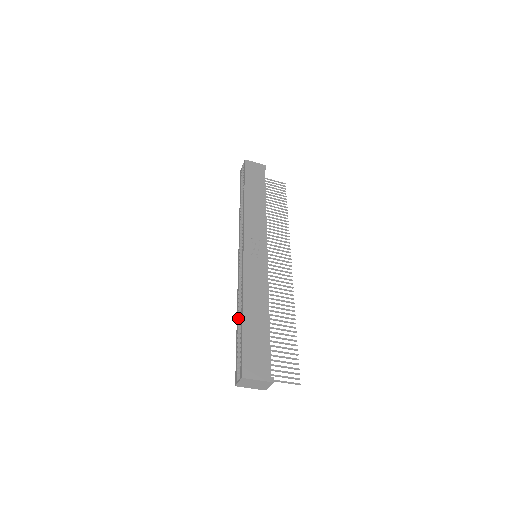
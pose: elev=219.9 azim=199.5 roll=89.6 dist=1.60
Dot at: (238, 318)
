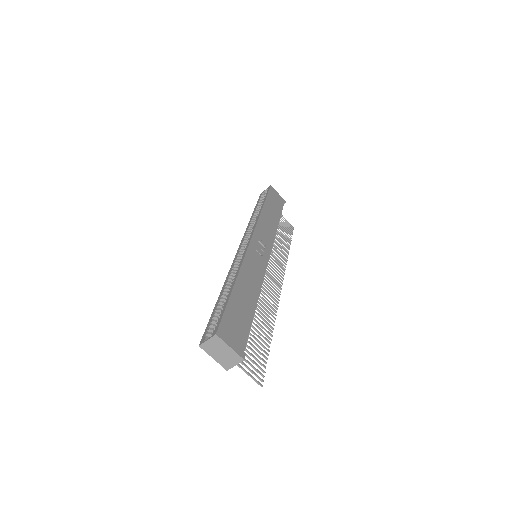
Dot at: (224, 290)
